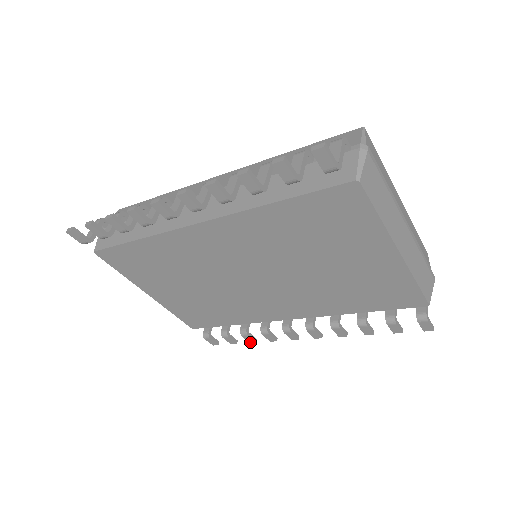
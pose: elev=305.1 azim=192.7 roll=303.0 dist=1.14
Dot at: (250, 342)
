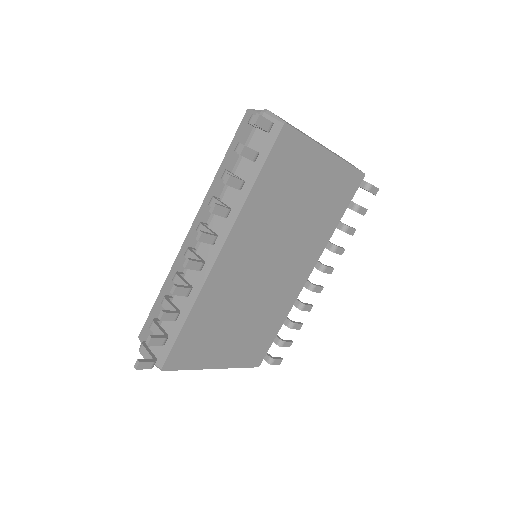
Dot at: (299, 329)
